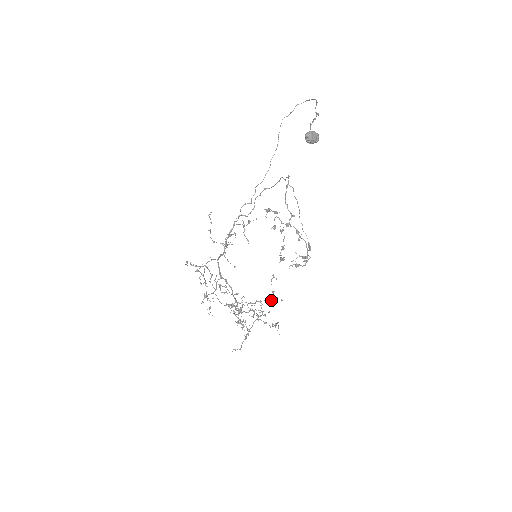
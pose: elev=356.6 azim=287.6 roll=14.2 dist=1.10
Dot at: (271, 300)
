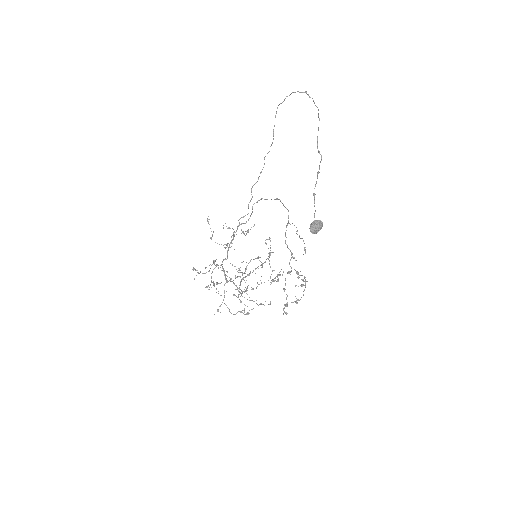
Dot at: (270, 278)
